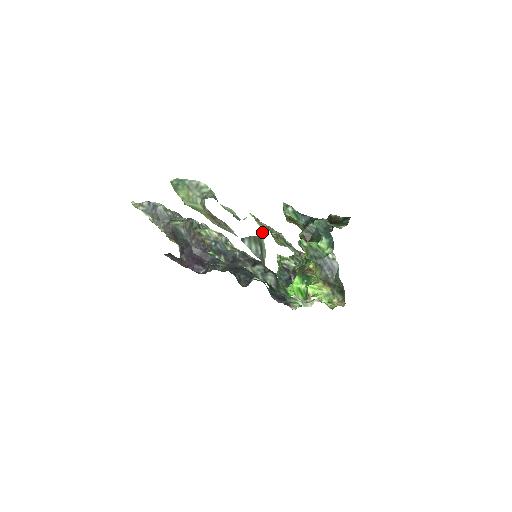
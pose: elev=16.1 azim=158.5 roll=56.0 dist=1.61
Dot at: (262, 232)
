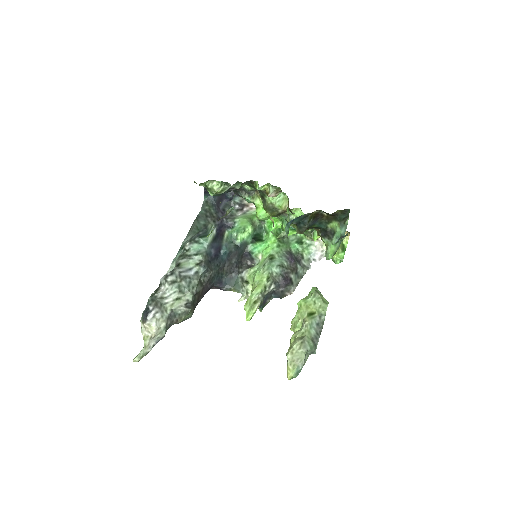
Dot at: (324, 298)
